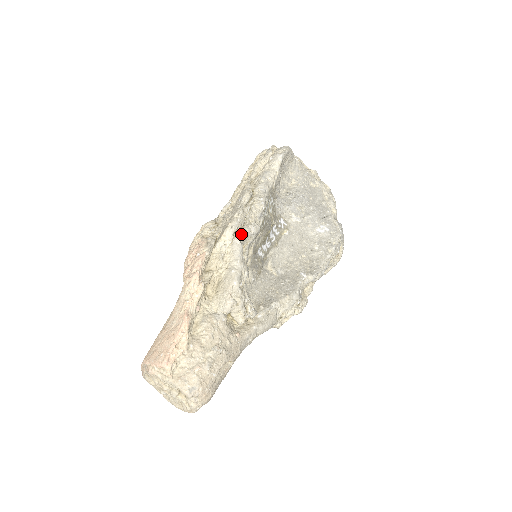
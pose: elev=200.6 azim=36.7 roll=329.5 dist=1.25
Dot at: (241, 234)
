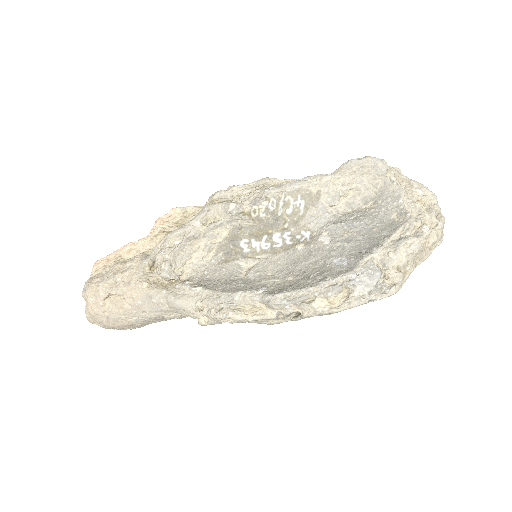
Dot at: (215, 204)
